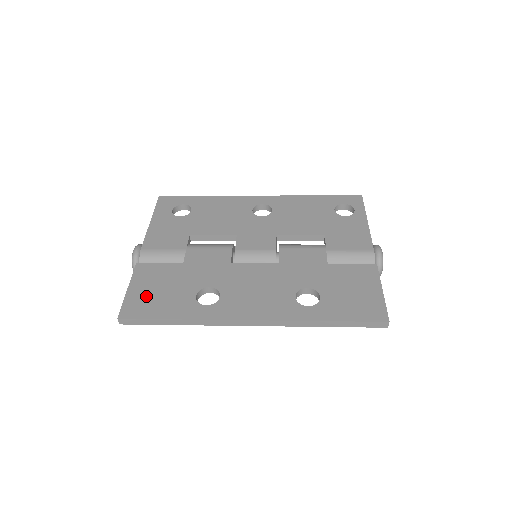
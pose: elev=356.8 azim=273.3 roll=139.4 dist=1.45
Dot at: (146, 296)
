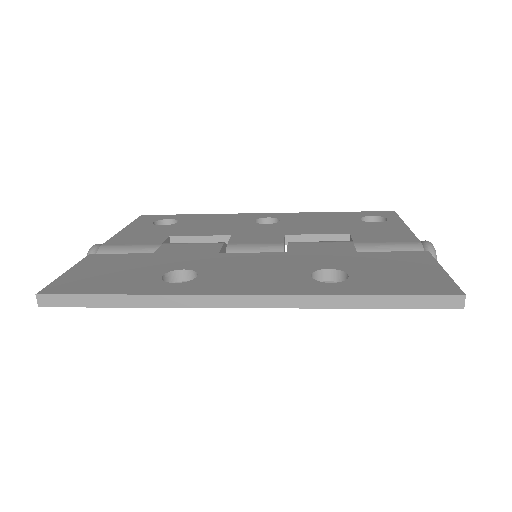
Dot at: (89, 276)
